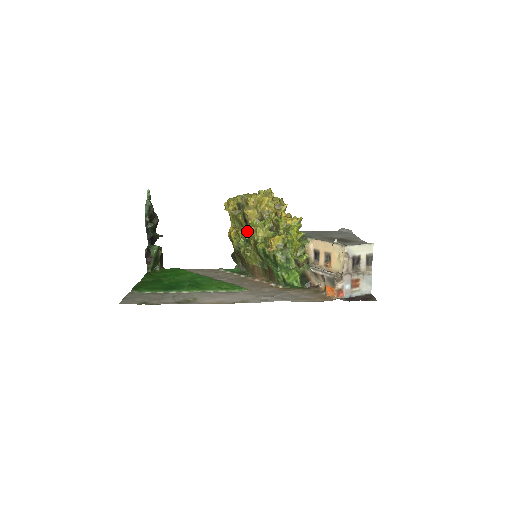
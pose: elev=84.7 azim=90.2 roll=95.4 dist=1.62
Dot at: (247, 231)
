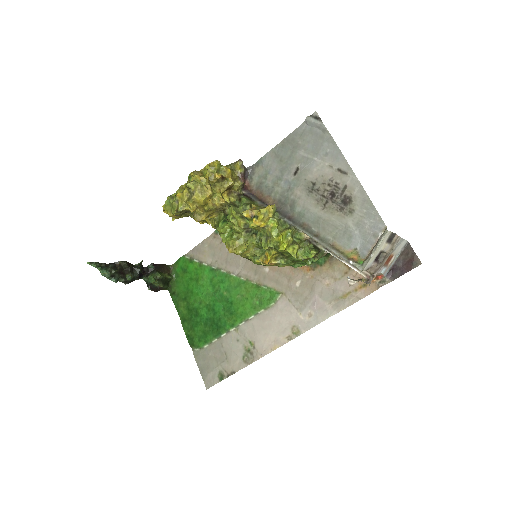
Dot at: occluded
